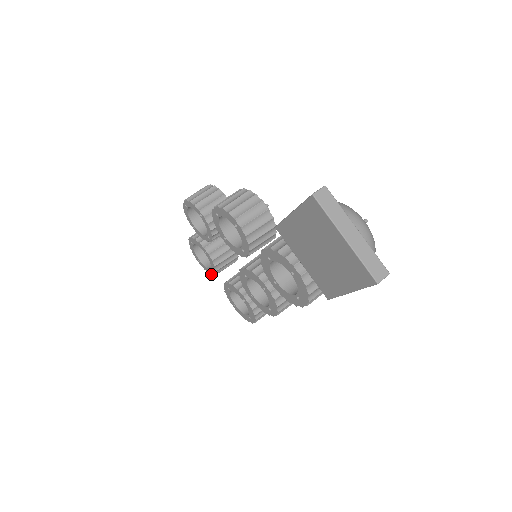
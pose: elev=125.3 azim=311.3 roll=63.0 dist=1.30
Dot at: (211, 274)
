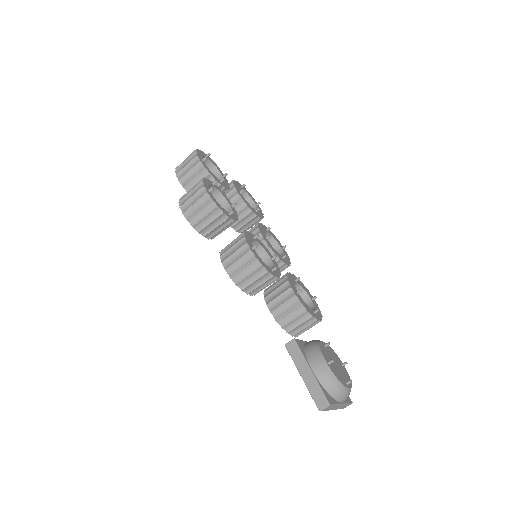
Dot at: occluded
